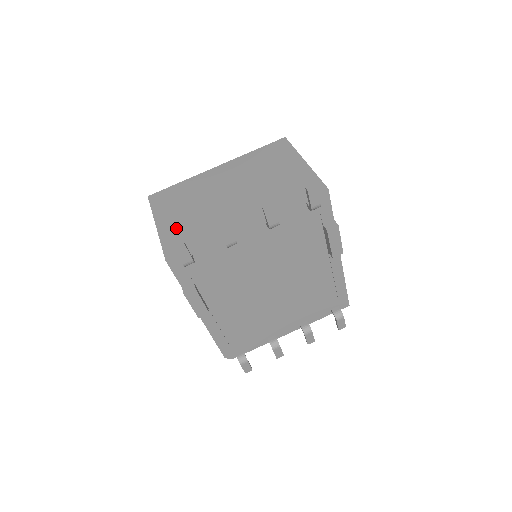
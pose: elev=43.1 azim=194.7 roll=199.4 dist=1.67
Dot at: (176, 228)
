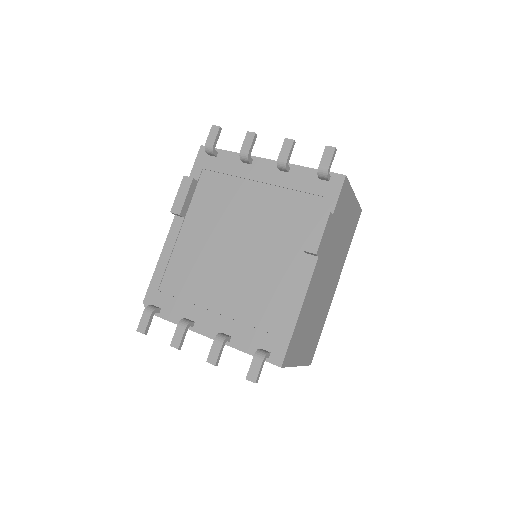
Dot at: occluded
